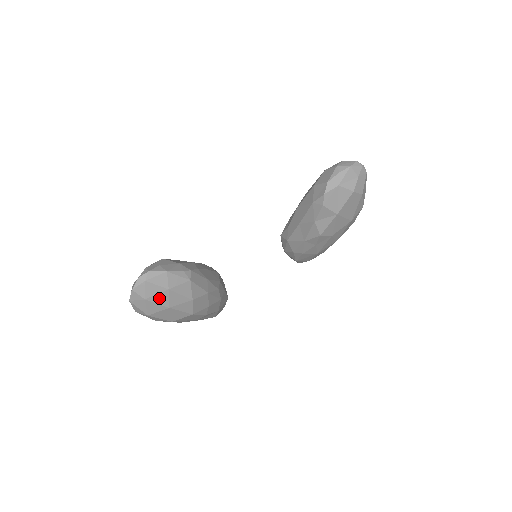
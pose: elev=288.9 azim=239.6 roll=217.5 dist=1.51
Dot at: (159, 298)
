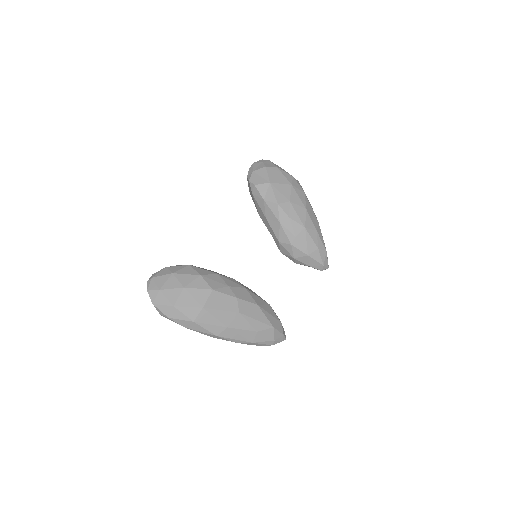
Dot at: (170, 284)
